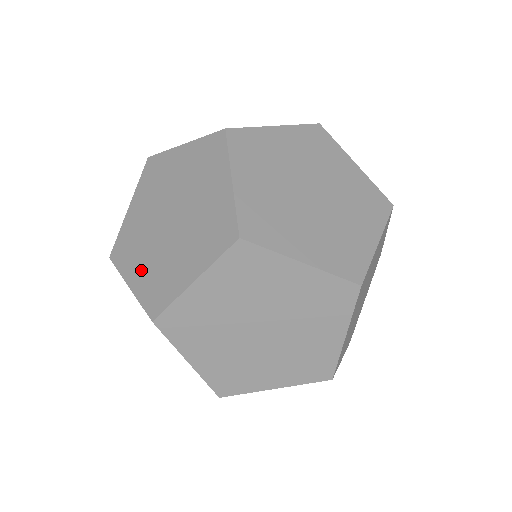
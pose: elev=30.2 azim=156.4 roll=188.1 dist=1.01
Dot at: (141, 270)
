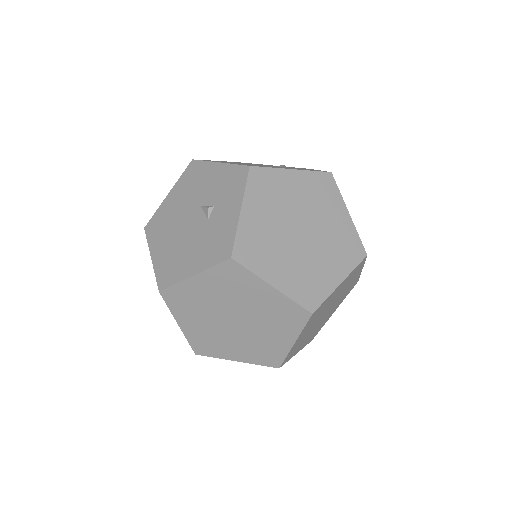
Dot at: (238, 351)
